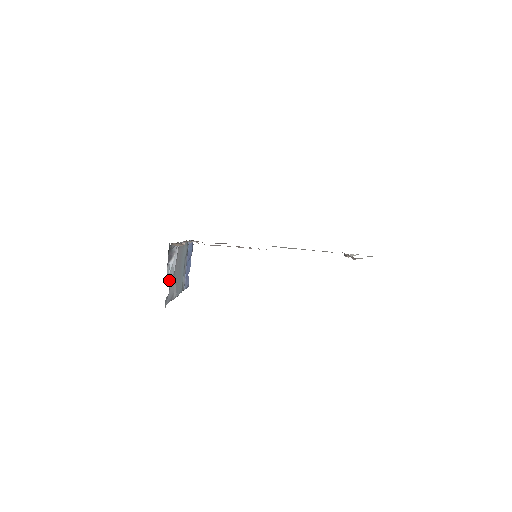
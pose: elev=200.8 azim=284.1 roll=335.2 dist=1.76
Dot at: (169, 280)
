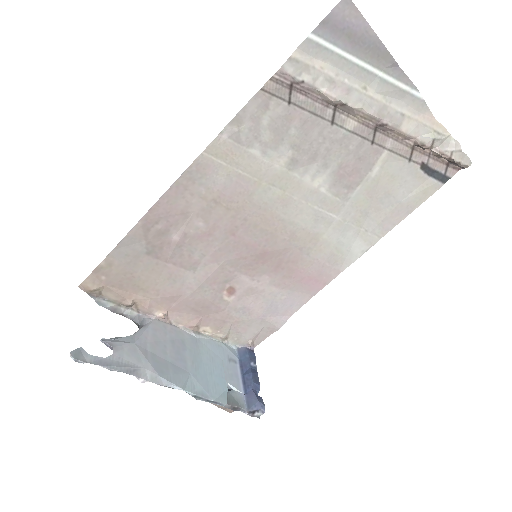
Dot at: (112, 344)
